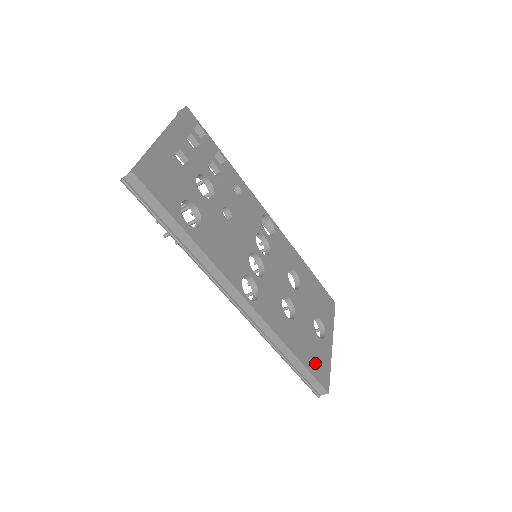
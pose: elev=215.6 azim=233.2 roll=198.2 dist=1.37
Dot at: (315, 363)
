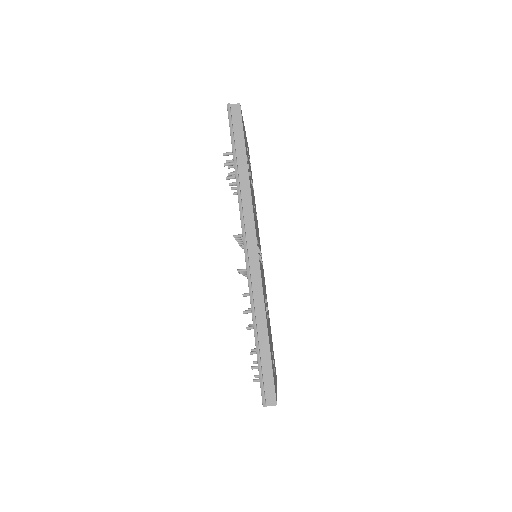
Dot at: occluded
